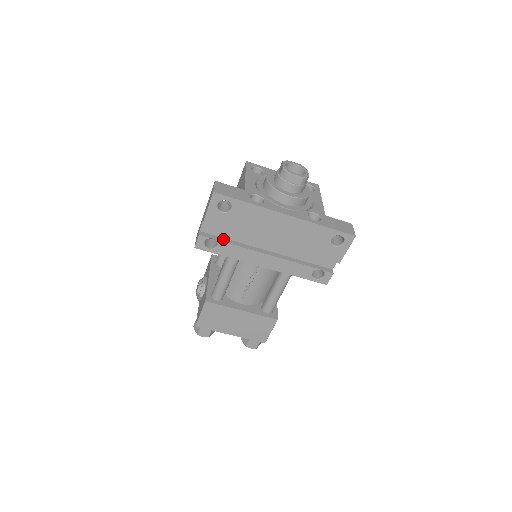
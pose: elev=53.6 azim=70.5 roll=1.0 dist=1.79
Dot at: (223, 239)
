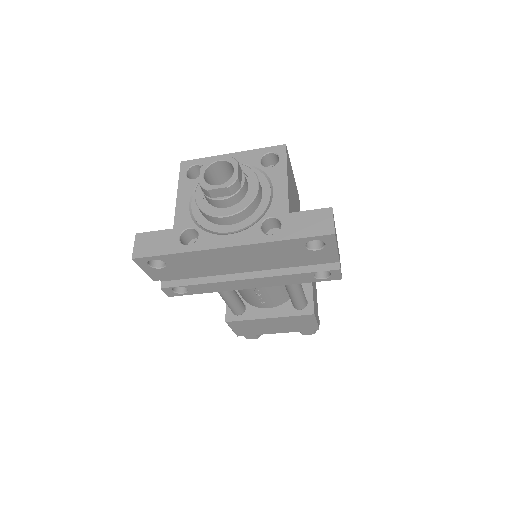
Dot at: (189, 281)
